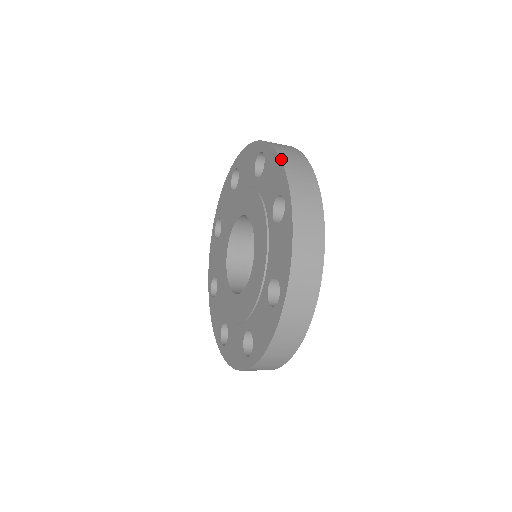
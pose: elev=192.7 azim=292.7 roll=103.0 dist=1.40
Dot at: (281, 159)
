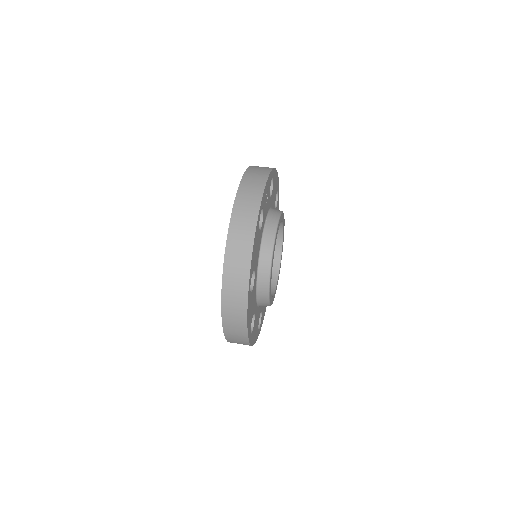
Dot at: (226, 246)
